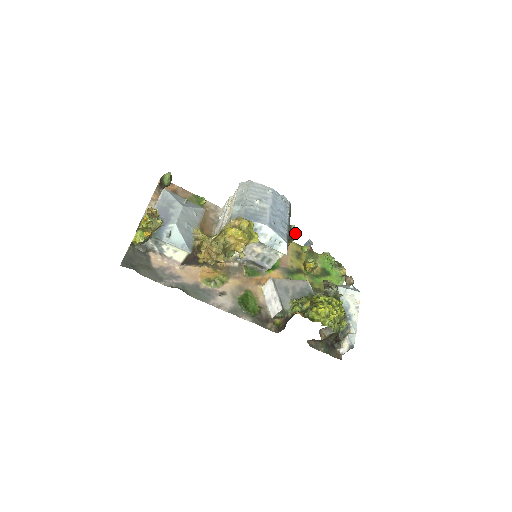
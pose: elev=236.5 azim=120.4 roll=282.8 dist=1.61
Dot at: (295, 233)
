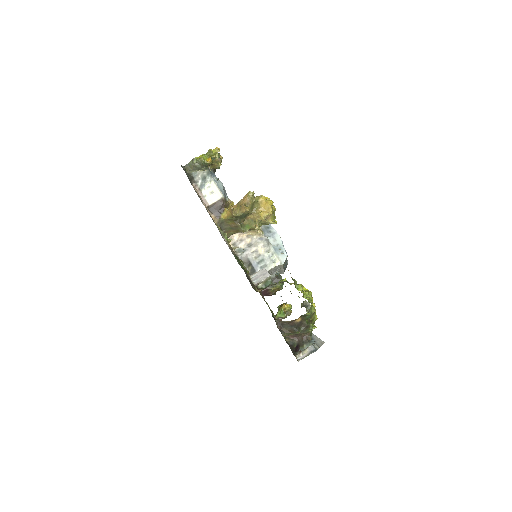
Dot at: (282, 285)
